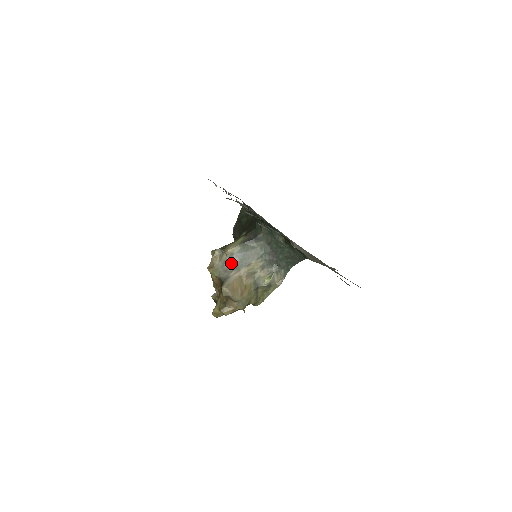
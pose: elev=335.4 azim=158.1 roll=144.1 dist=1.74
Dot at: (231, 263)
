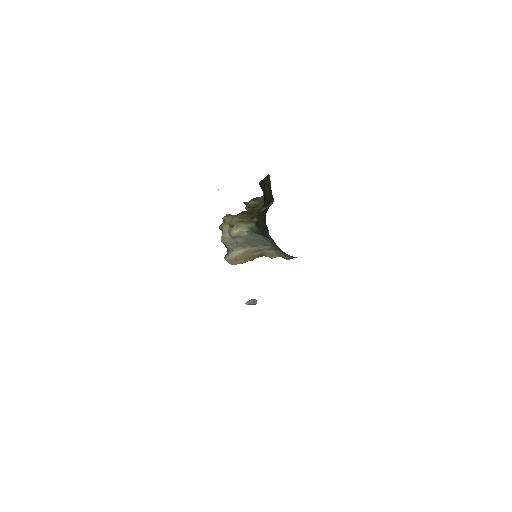
Dot at: (237, 241)
